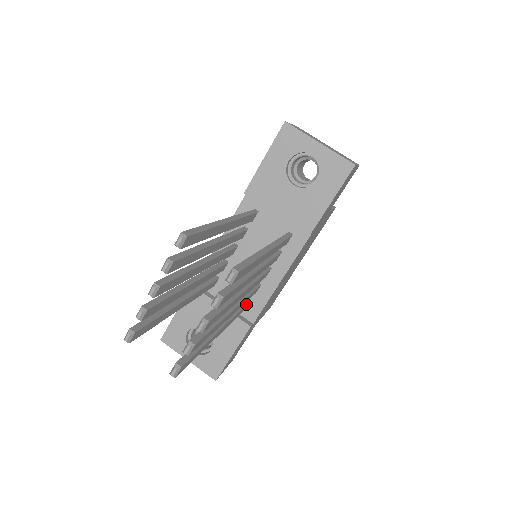
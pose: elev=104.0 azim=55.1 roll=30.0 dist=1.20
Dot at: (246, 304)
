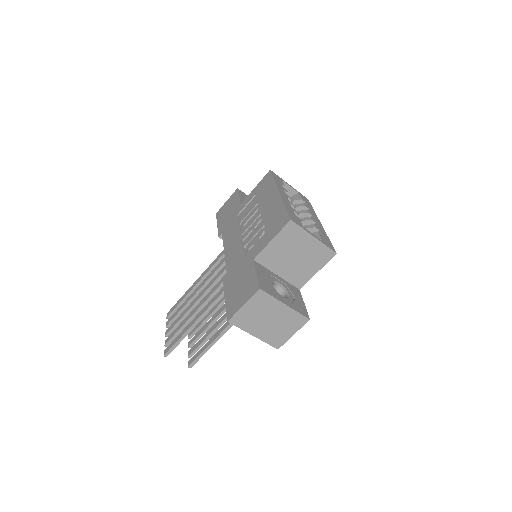
Dot at: occluded
